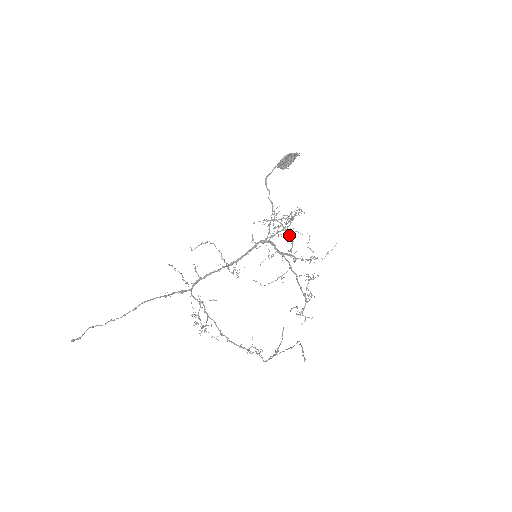
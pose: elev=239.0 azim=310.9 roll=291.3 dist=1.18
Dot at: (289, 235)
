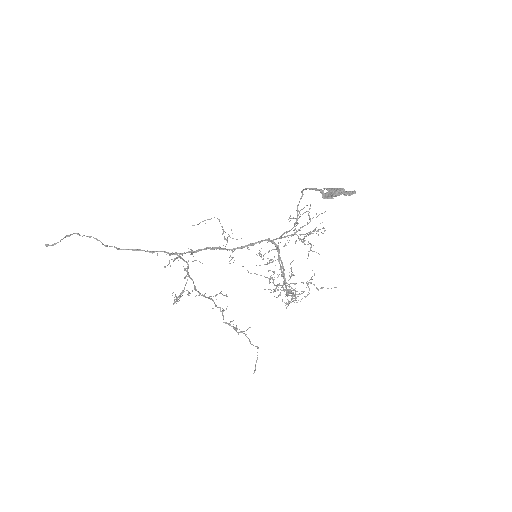
Dot at: (293, 296)
